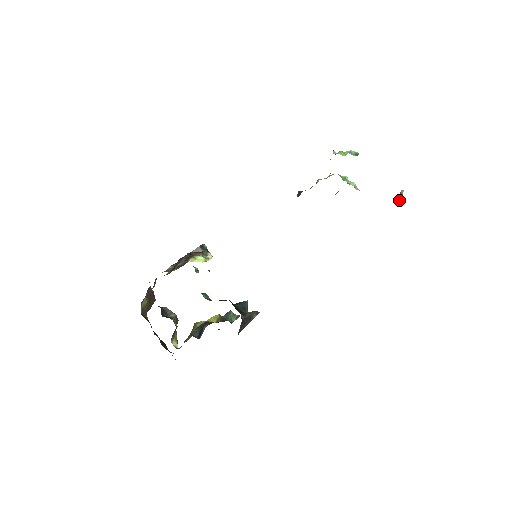
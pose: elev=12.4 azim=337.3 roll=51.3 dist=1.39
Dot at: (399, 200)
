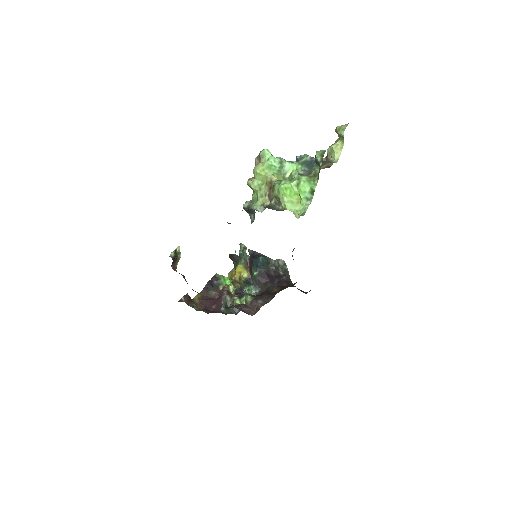
Dot at: (339, 140)
